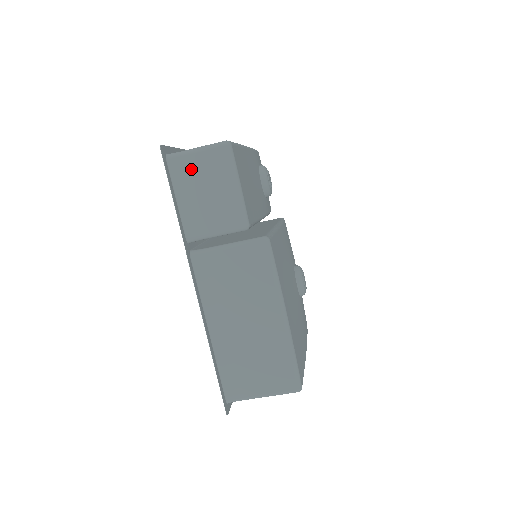
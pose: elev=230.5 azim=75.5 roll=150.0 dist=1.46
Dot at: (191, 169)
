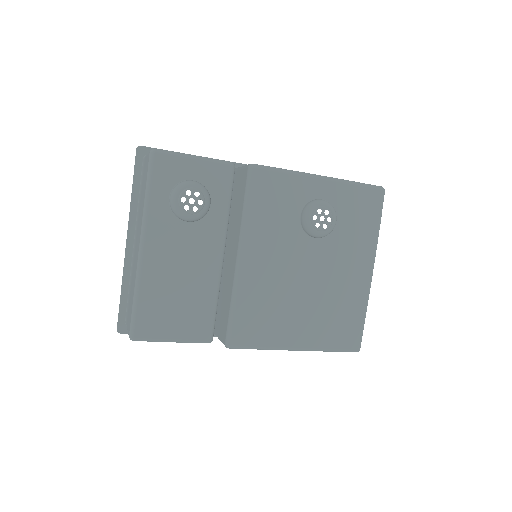
Dot at: occluded
